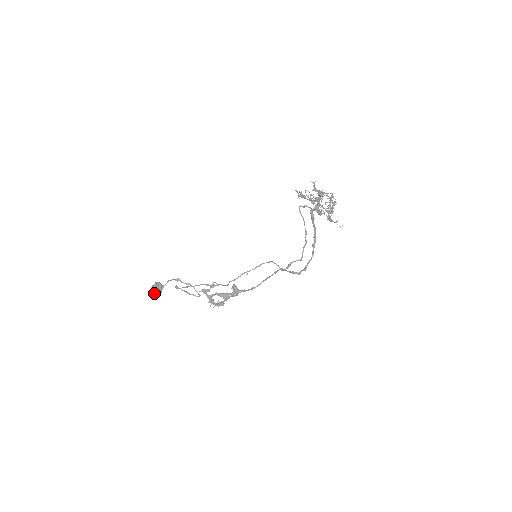
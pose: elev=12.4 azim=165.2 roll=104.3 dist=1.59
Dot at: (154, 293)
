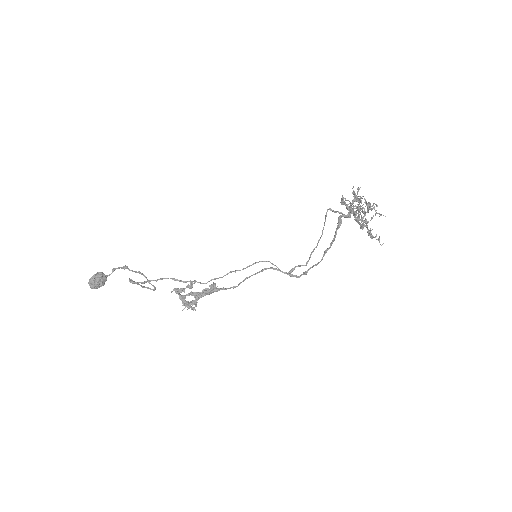
Dot at: (95, 287)
